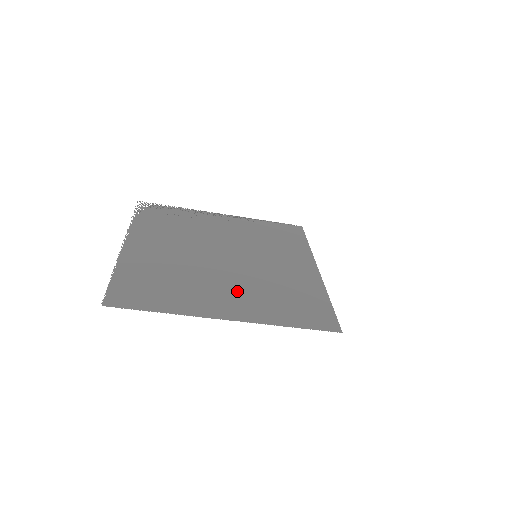
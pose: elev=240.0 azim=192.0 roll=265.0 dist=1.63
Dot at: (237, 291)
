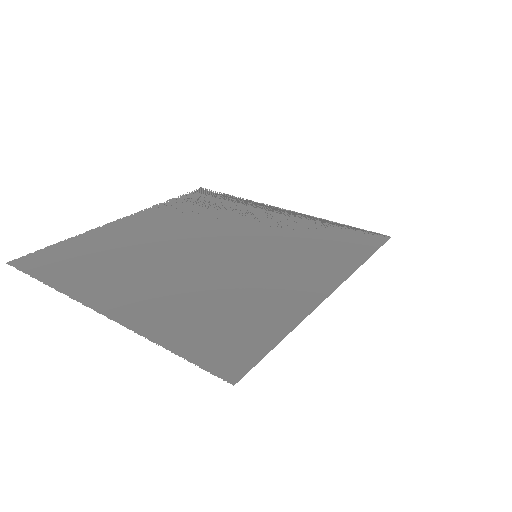
Dot at: (163, 285)
